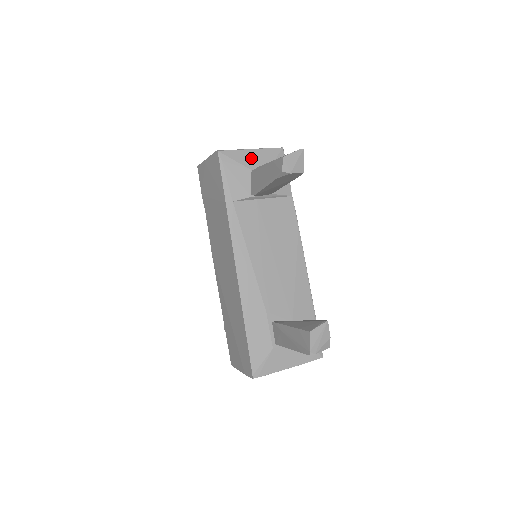
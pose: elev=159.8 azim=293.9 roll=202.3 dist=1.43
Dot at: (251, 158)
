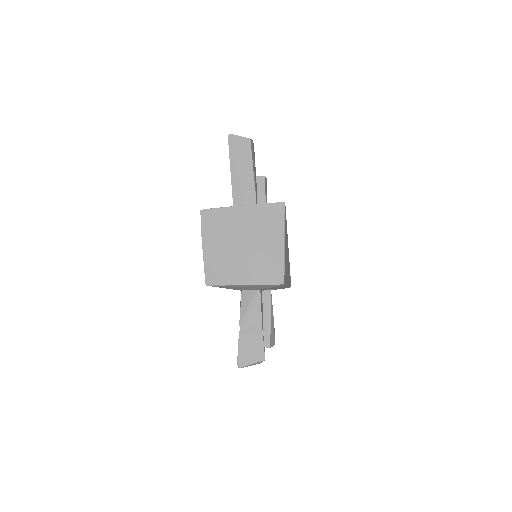
Dot at: occluded
